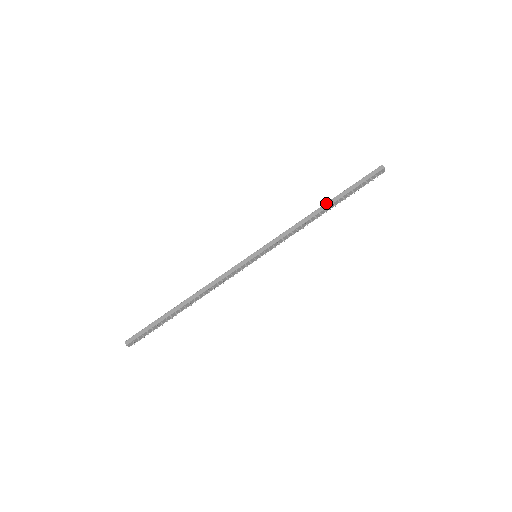
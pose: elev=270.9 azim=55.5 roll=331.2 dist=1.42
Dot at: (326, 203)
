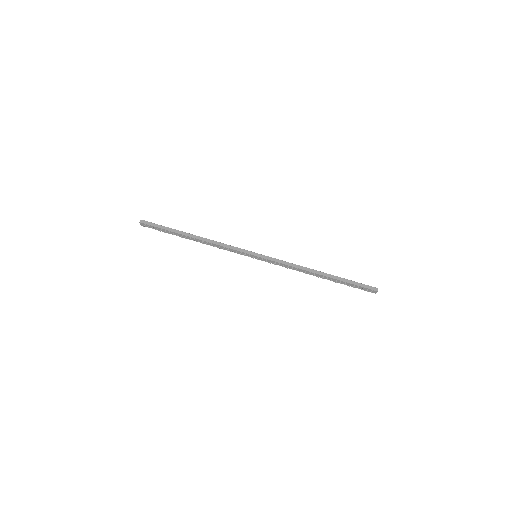
Dot at: occluded
